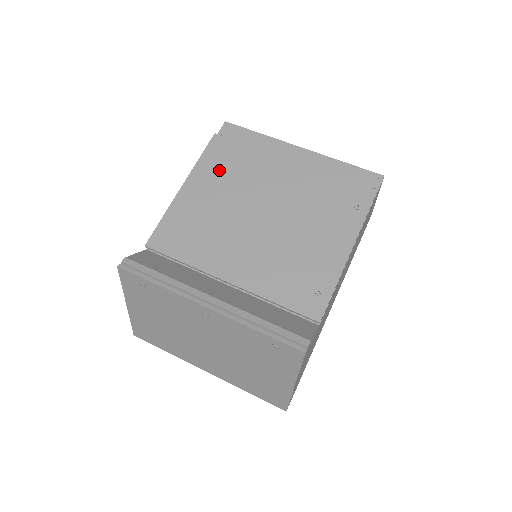
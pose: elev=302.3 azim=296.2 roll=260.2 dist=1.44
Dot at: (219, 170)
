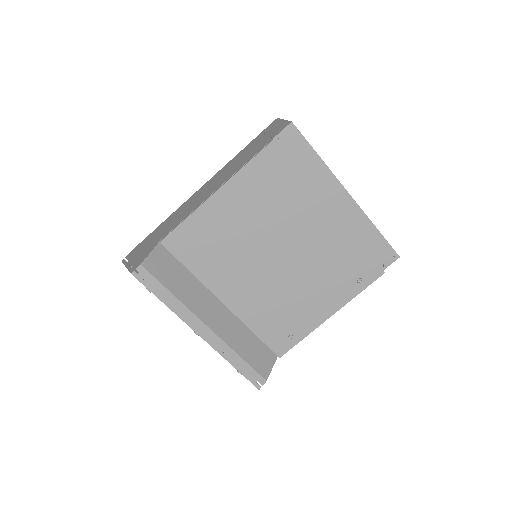
Dot at: (260, 189)
